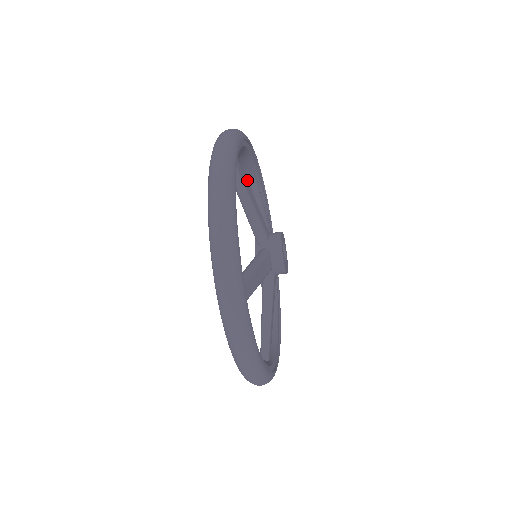
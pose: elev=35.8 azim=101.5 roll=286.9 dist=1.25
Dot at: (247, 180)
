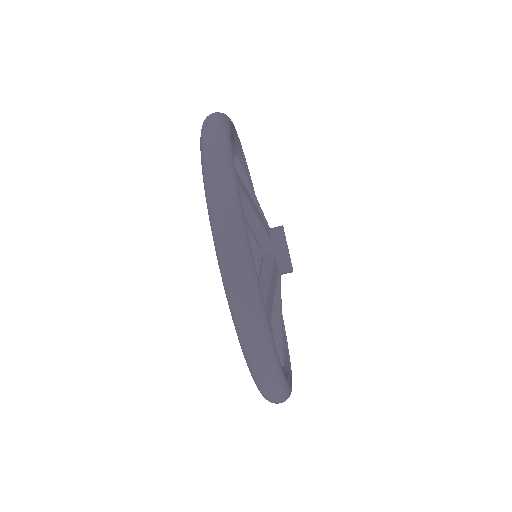
Dot at: occluded
